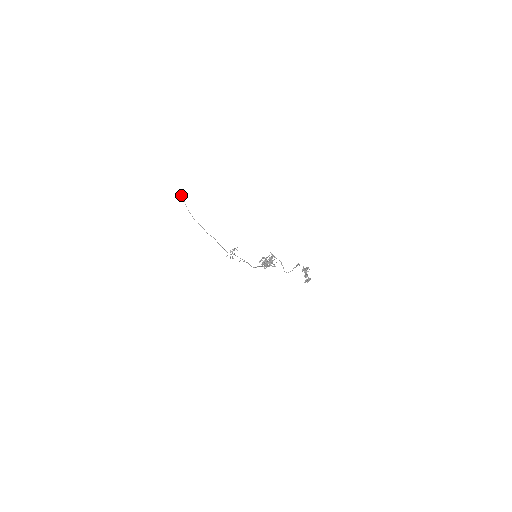
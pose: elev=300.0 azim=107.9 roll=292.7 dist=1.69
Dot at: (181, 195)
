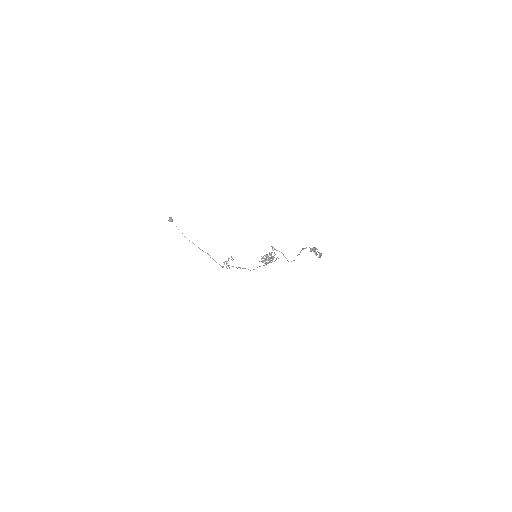
Dot at: (170, 217)
